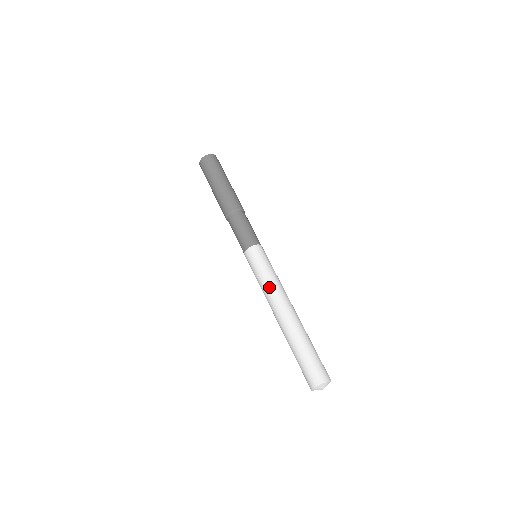
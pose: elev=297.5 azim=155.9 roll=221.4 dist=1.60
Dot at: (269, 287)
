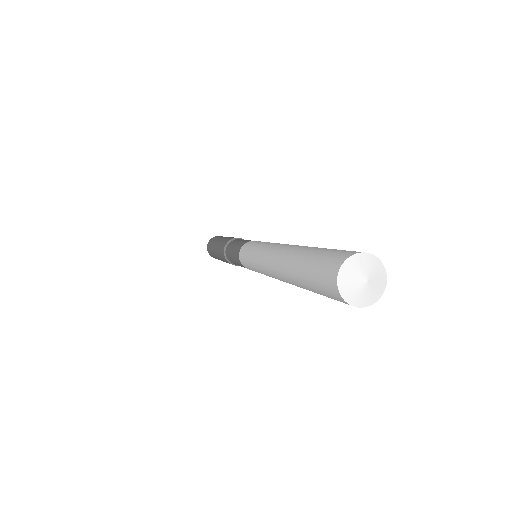
Dot at: (264, 246)
